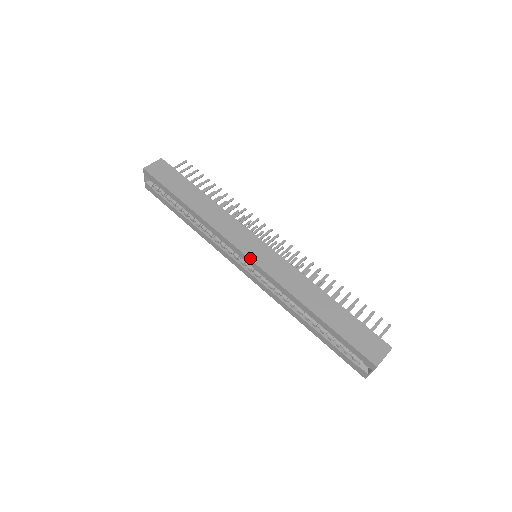
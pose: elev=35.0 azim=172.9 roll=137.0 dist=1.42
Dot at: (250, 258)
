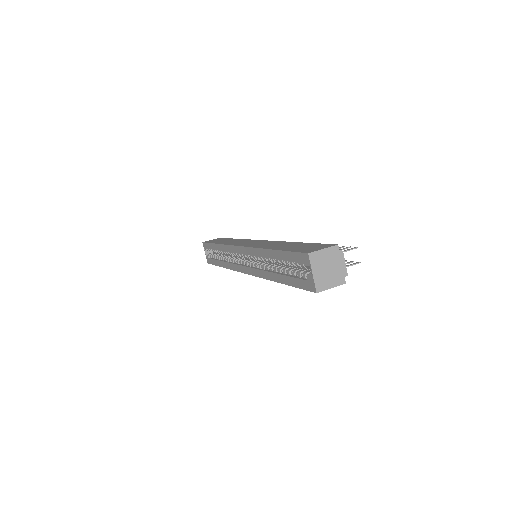
Dot at: (241, 246)
